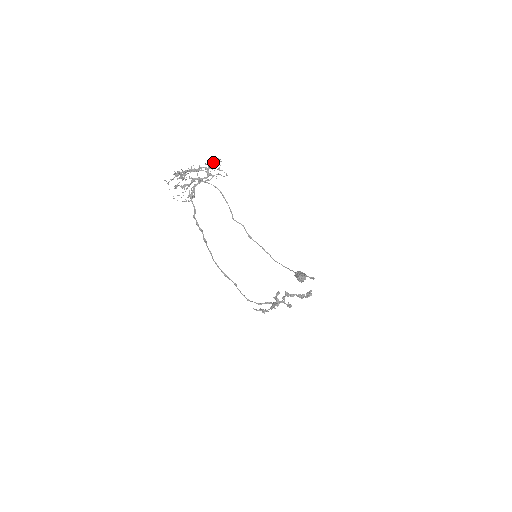
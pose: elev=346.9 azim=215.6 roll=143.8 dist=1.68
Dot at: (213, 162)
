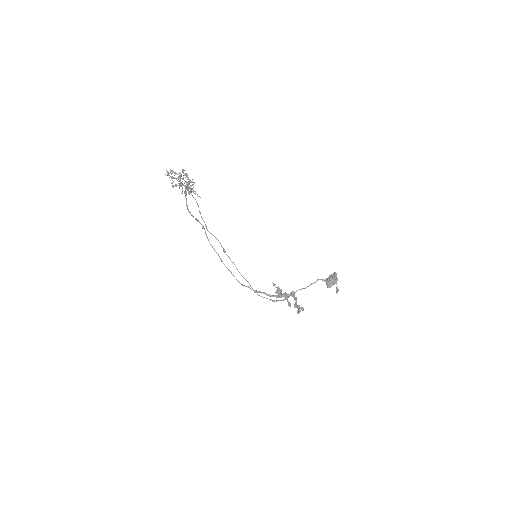
Dot at: (189, 181)
